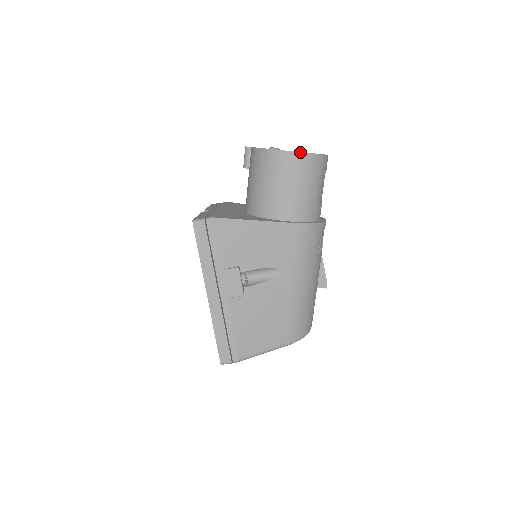
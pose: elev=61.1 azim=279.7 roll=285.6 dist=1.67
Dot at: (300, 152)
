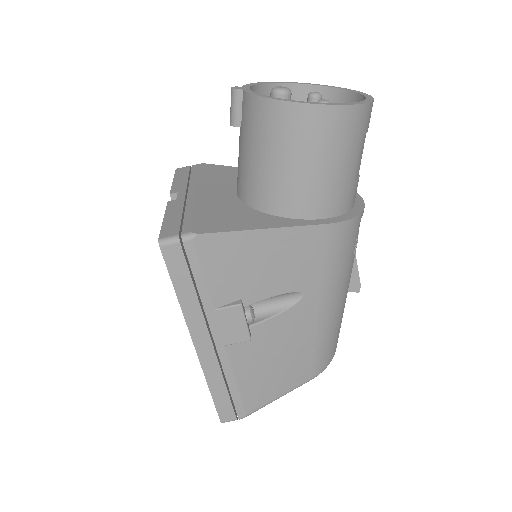
Dot at: (336, 105)
